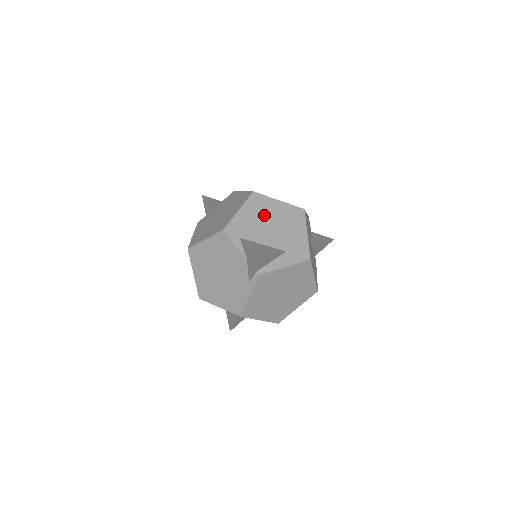
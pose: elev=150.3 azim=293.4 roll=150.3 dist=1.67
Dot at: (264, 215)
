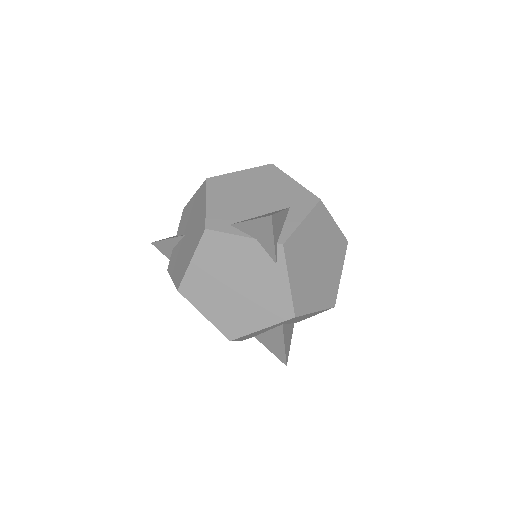
Dot at: (237, 191)
